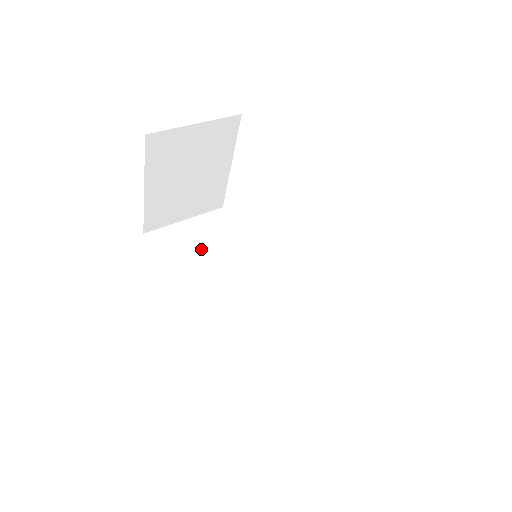
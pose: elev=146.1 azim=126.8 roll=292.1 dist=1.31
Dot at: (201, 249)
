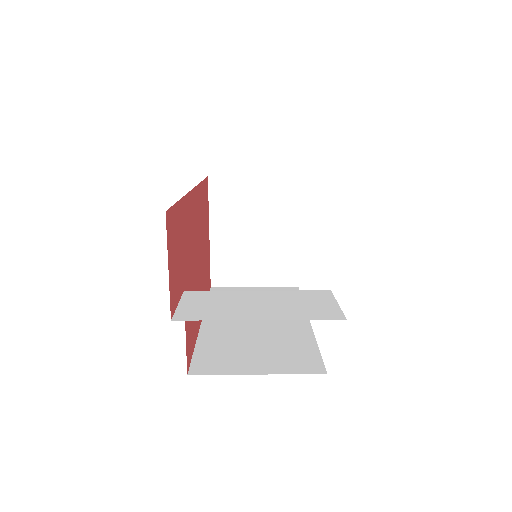
Dot at: occluded
